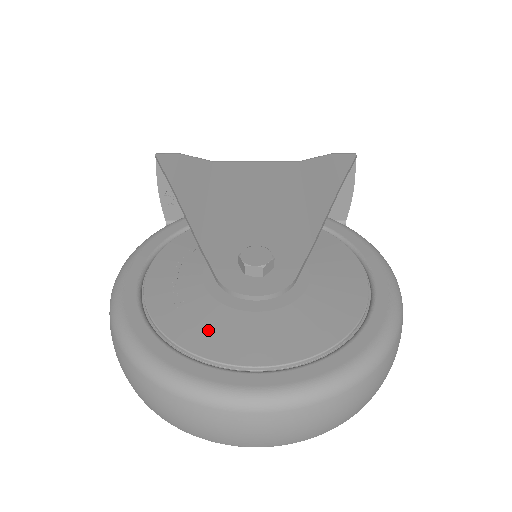
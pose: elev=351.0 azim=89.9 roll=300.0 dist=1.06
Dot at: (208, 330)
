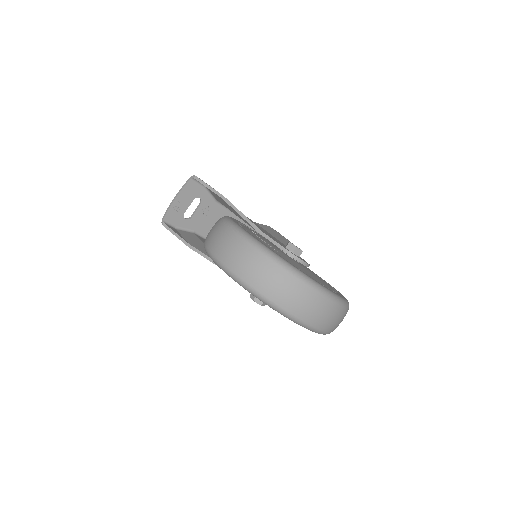
Dot at: (297, 265)
